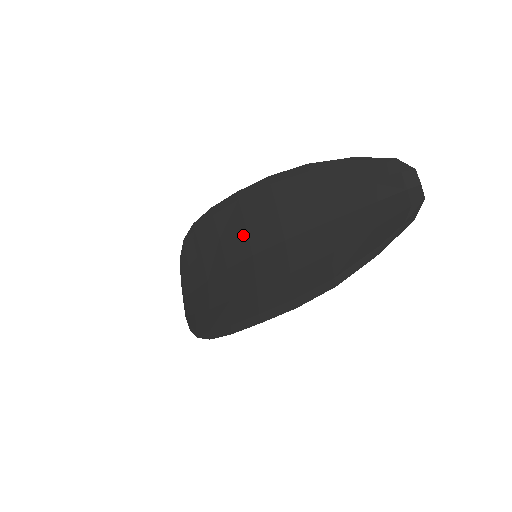
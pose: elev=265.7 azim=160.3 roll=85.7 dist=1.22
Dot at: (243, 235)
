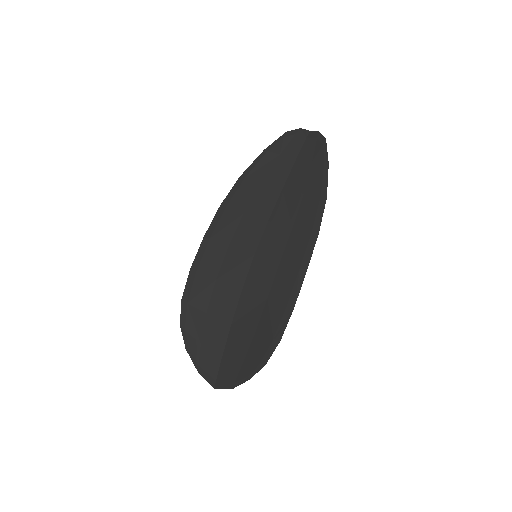
Dot at: (234, 253)
